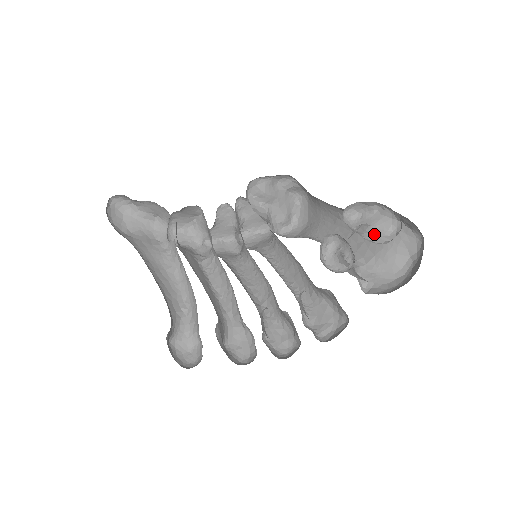
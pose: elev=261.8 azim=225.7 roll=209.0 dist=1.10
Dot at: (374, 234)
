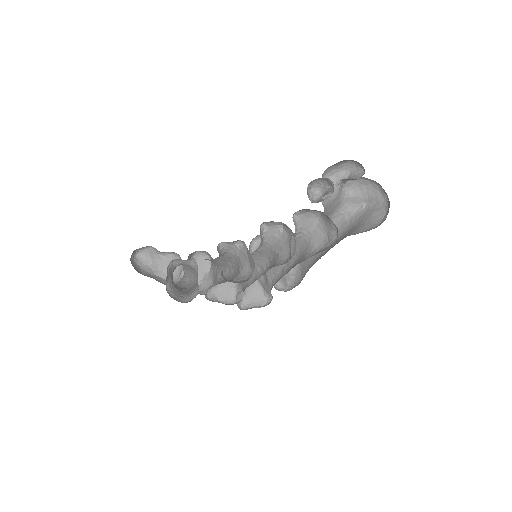
Dot at: (346, 179)
